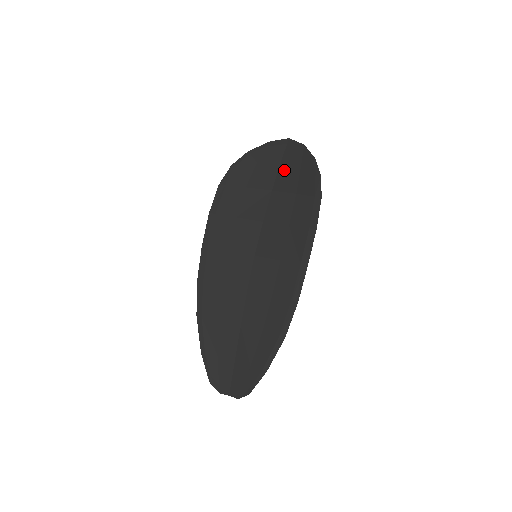
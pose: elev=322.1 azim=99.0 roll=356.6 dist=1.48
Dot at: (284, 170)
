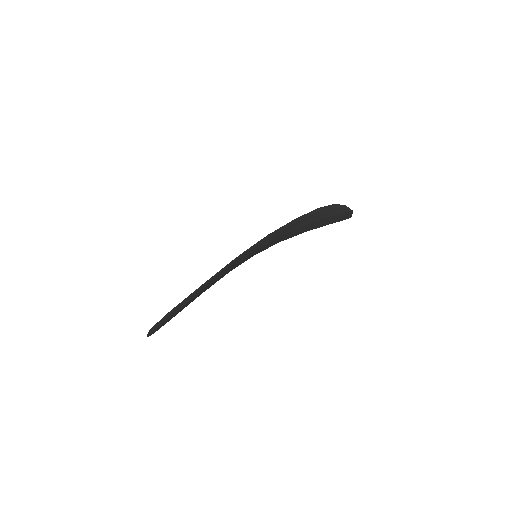
Dot at: occluded
